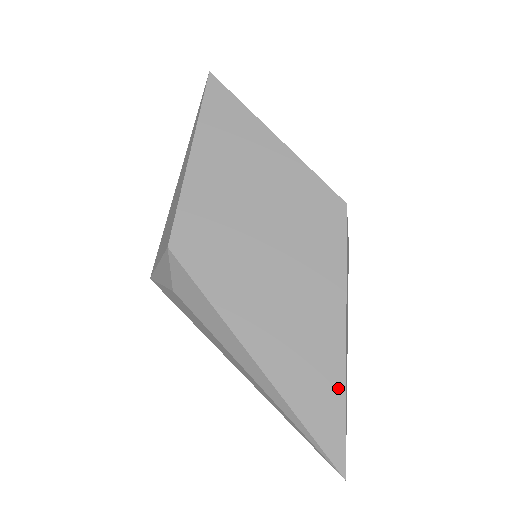
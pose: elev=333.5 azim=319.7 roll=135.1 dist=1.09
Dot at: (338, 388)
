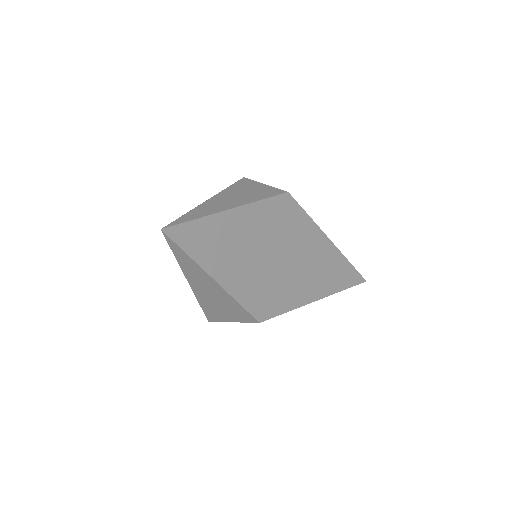
Dot at: (346, 263)
